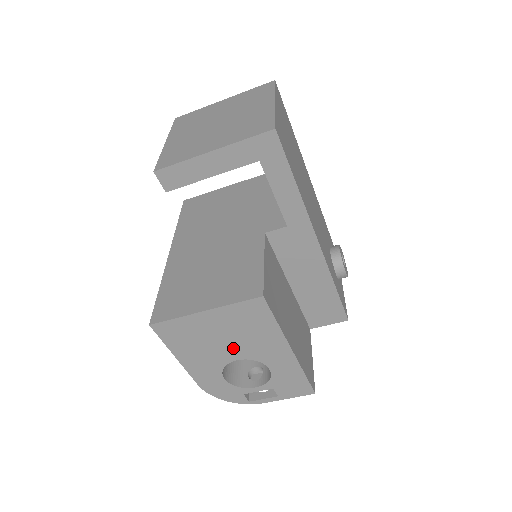
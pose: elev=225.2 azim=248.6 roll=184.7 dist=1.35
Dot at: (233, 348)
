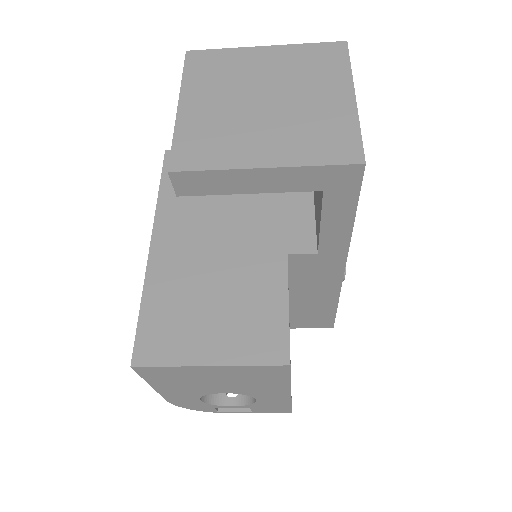
Dot at: (225, 387)
